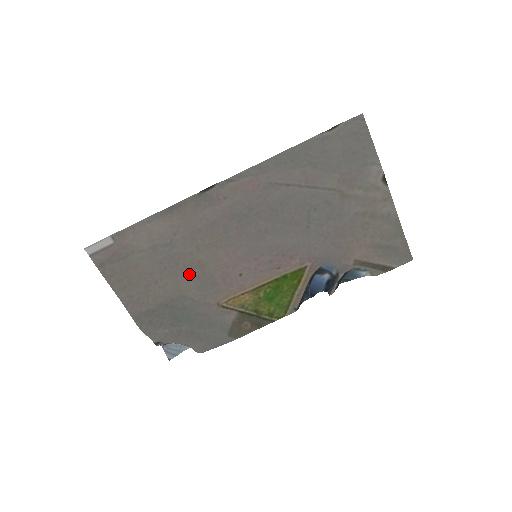
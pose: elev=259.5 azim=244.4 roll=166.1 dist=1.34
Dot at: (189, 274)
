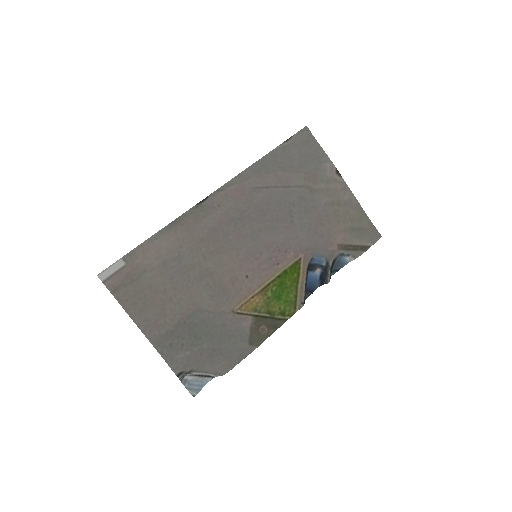
Dot at: (200, 285)
